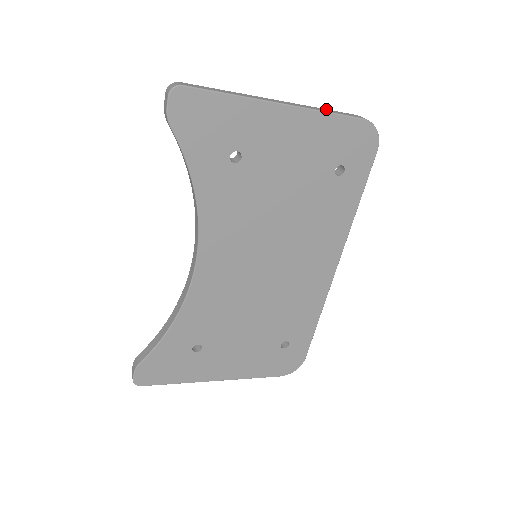
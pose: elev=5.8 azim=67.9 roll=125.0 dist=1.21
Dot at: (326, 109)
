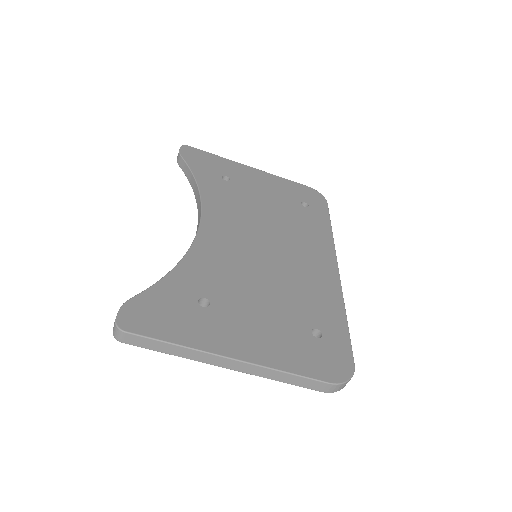
Dot at: occluded
